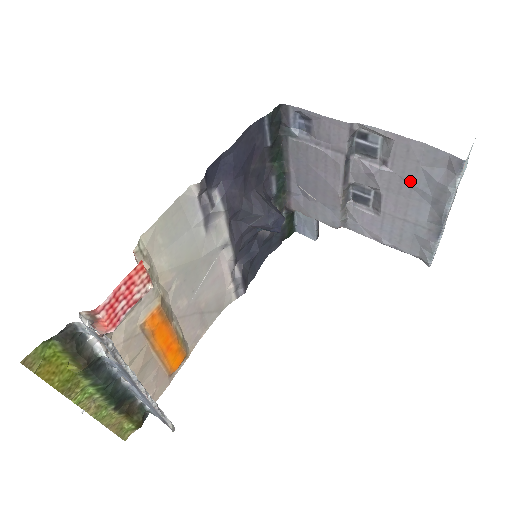
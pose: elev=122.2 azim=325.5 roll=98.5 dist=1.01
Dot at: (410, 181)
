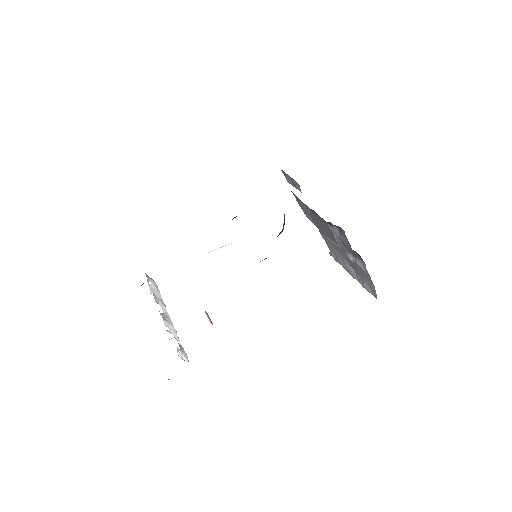
Dot at: (356, 269)
